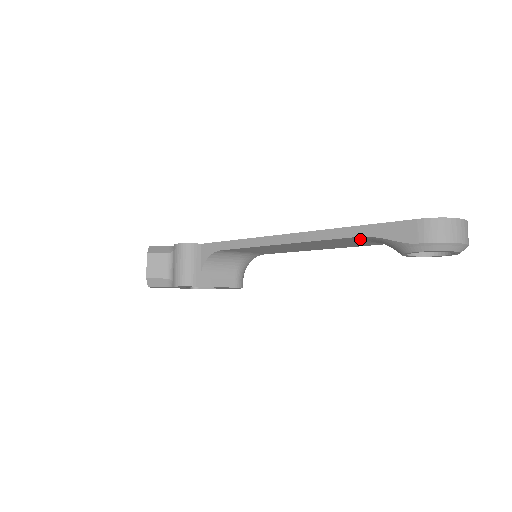
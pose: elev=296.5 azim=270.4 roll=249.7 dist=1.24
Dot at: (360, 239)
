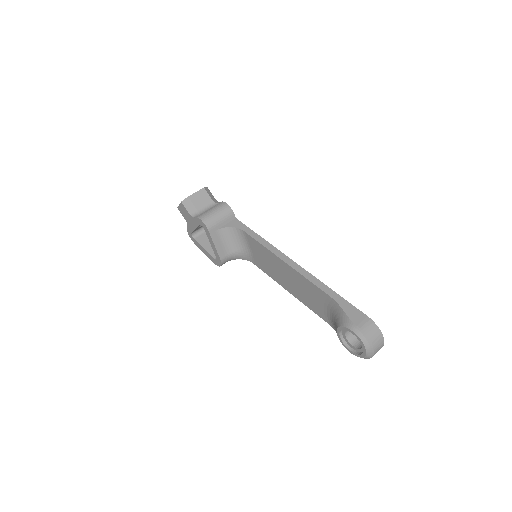
Dot at: (326, 301)
